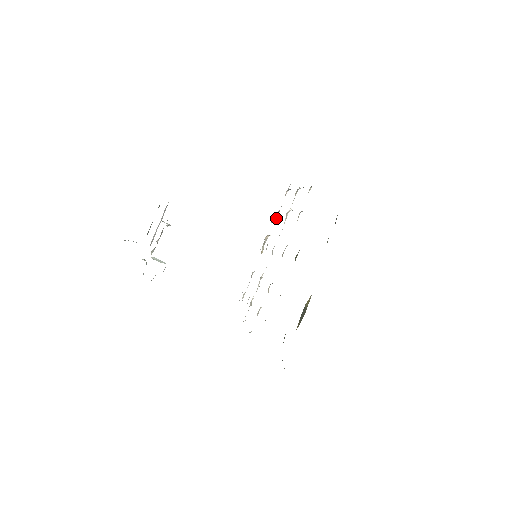
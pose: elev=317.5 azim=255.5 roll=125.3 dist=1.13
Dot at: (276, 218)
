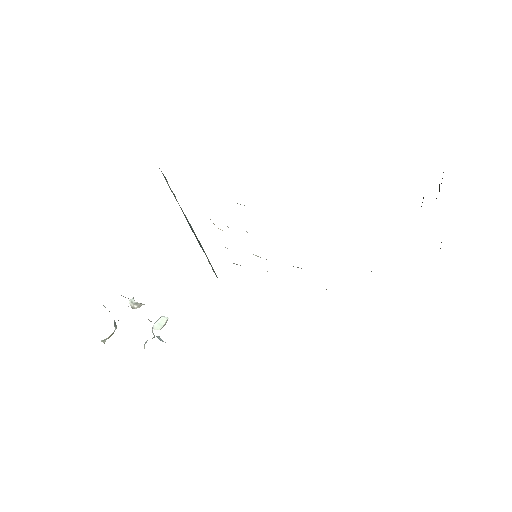
Dot at: occluded
